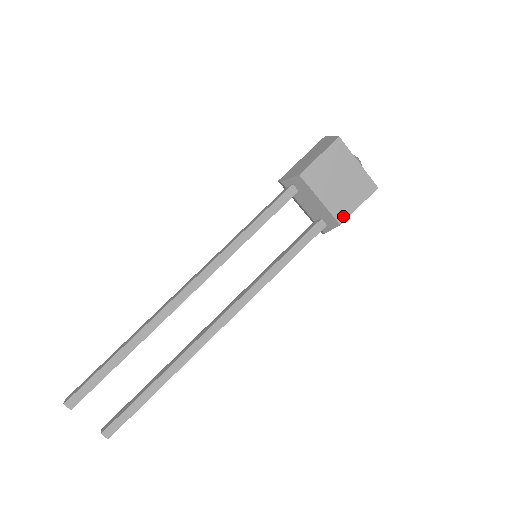
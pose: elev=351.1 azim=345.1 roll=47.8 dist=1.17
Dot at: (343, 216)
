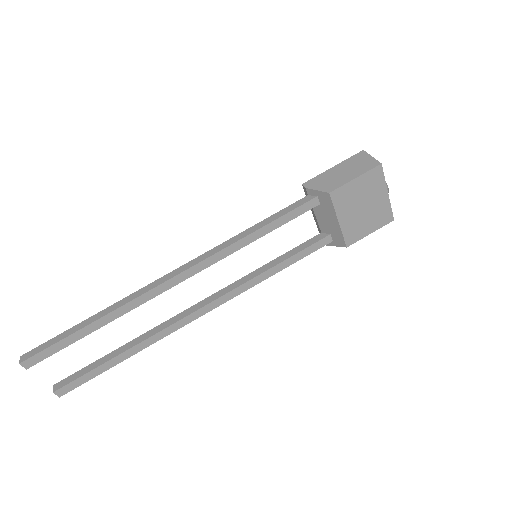
Dot at: (353, 240)
